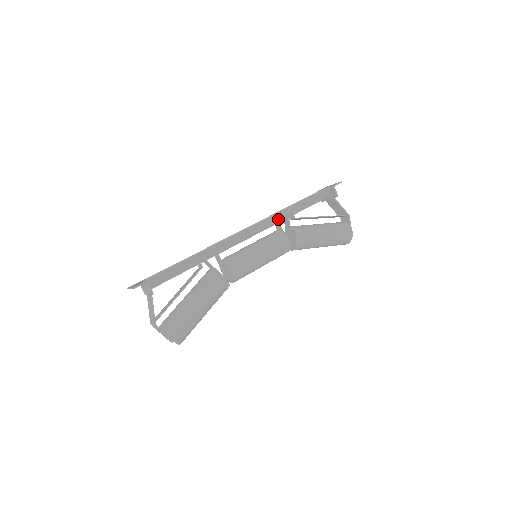
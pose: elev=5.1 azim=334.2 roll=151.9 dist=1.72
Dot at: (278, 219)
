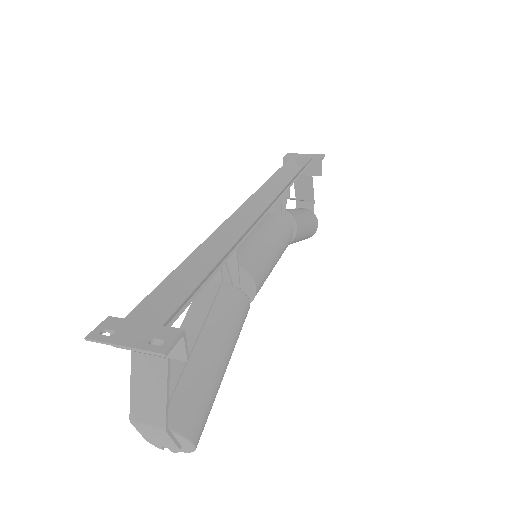
Dot at: occluded
